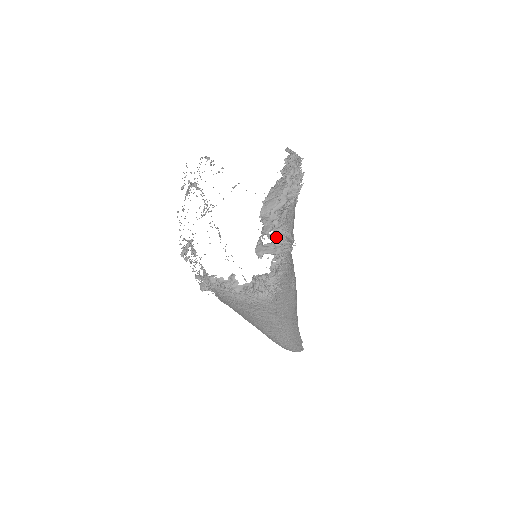
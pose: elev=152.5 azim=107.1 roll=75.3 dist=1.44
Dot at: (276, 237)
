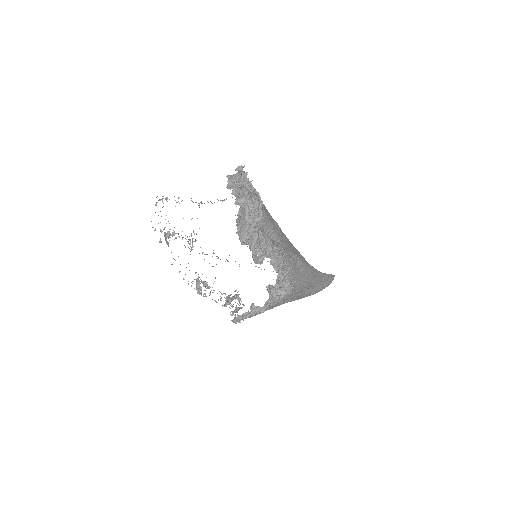
Dot at: occluded
